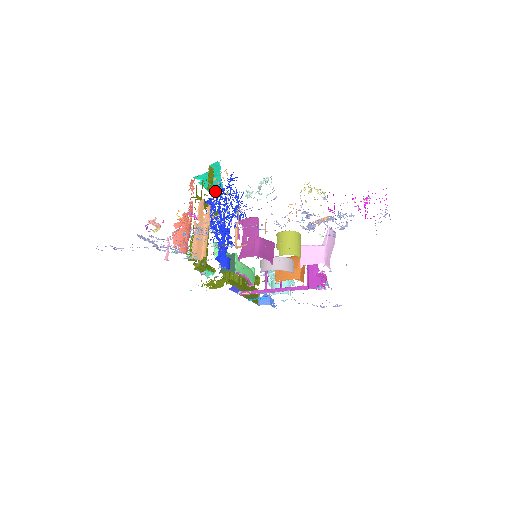
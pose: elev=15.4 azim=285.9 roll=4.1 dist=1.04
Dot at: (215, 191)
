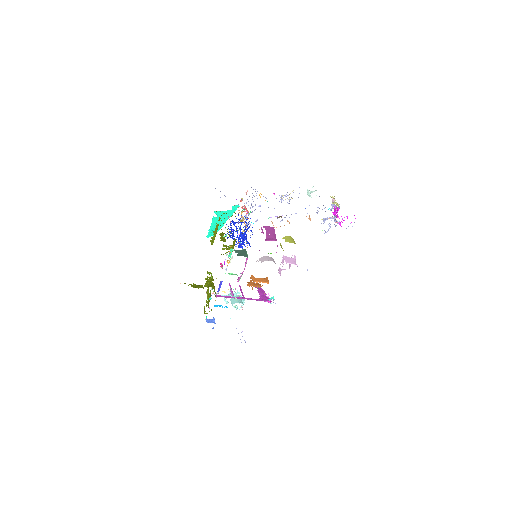
Dot at: occluded
